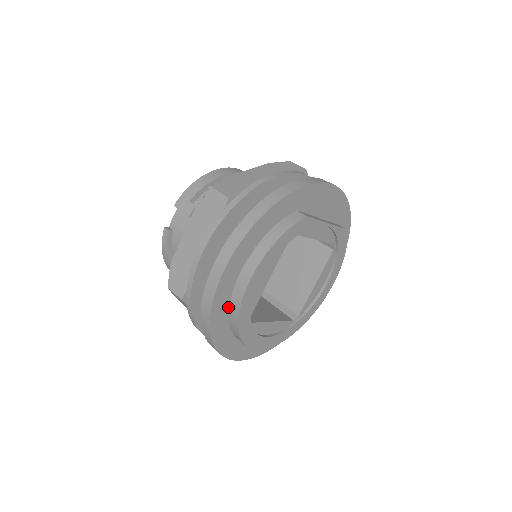
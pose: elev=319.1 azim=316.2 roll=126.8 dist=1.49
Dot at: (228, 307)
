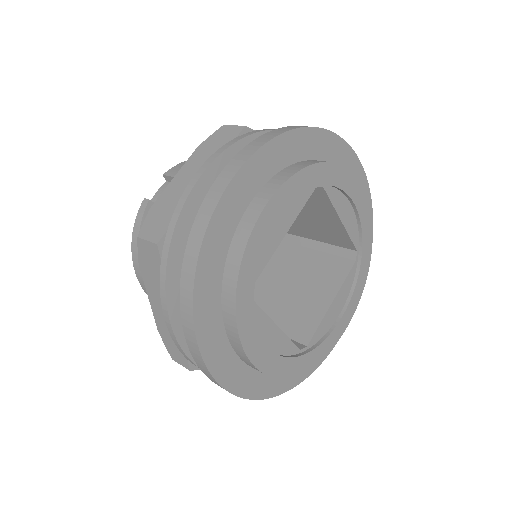
Dot at: (226, 253)
